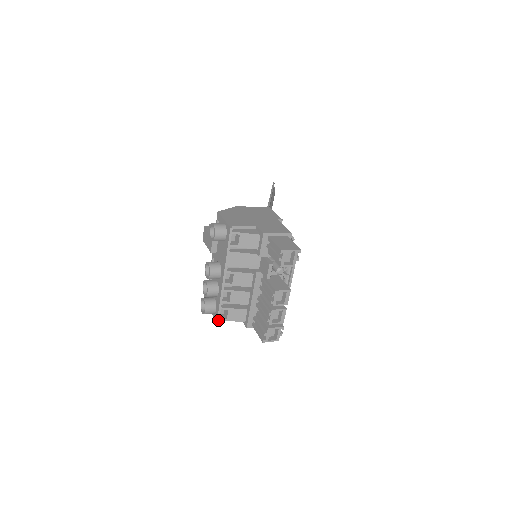
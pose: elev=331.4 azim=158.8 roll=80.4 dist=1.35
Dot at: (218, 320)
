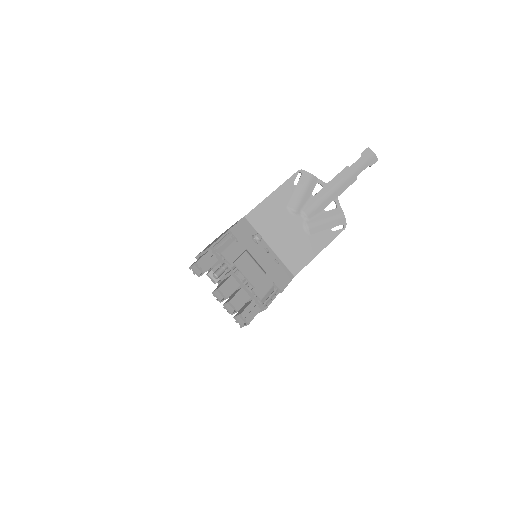
Dot at: occluded
